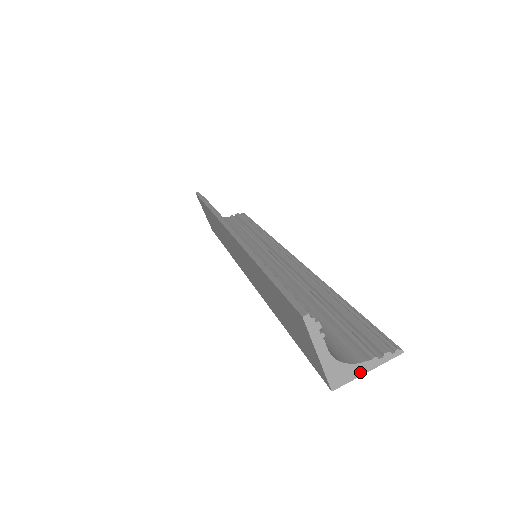
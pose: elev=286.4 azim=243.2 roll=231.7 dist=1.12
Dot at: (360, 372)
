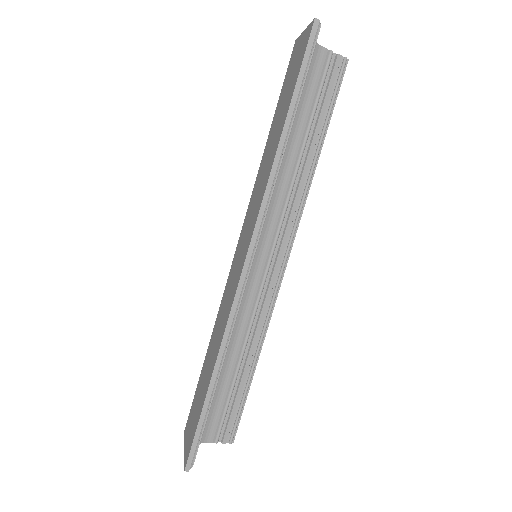
Dot at: occluded
